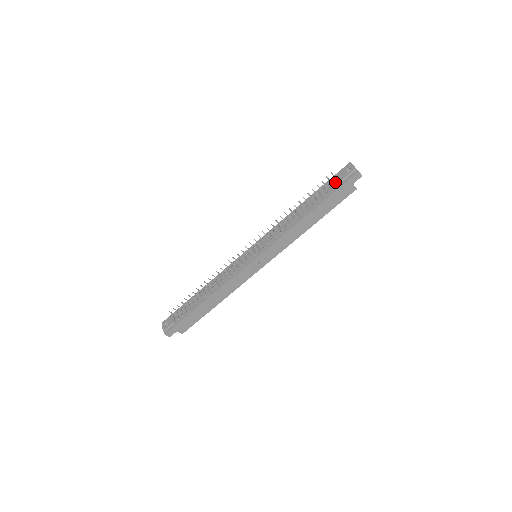
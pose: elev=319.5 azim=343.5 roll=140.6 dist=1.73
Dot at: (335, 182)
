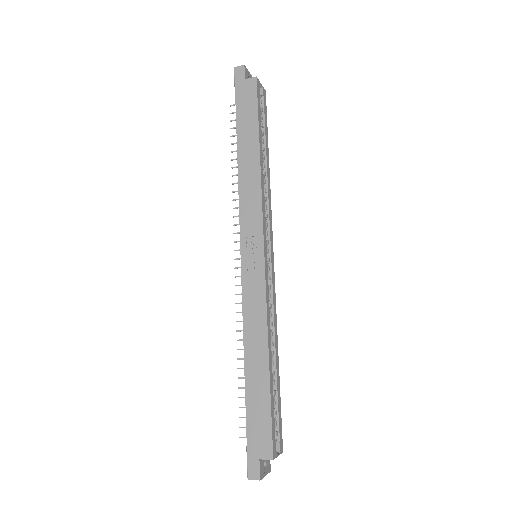
Dot at: occluded
